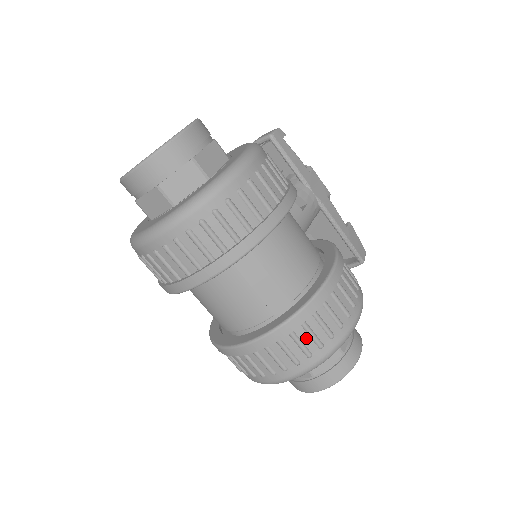
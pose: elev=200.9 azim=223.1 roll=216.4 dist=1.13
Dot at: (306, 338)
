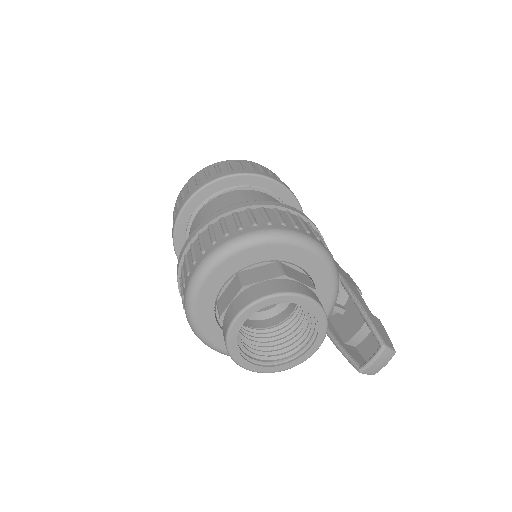
Dot at: (245, 218)
